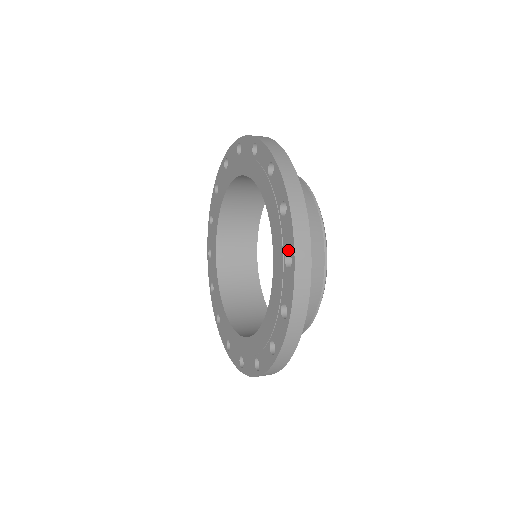
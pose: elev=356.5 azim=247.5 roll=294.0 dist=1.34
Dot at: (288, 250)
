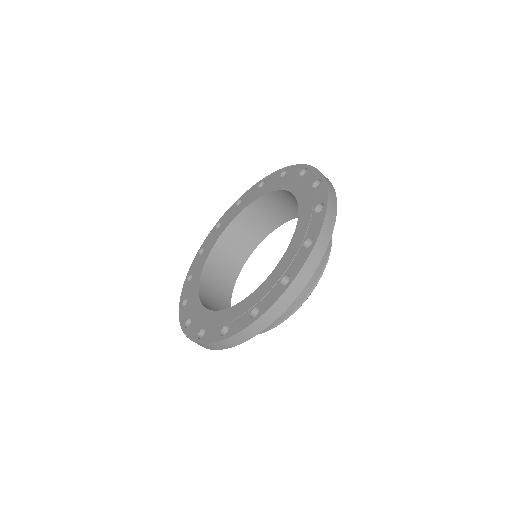
Dot at: (279, 174)
